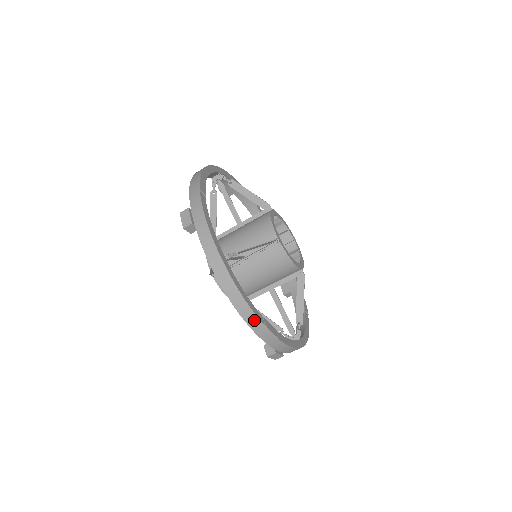
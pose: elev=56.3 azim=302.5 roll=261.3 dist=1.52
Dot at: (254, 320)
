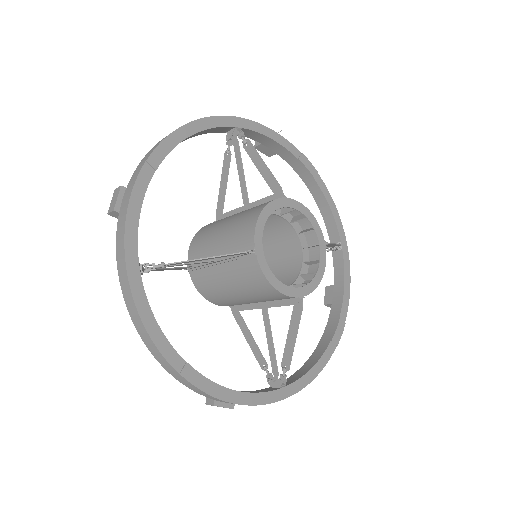
Dot at: occluded
